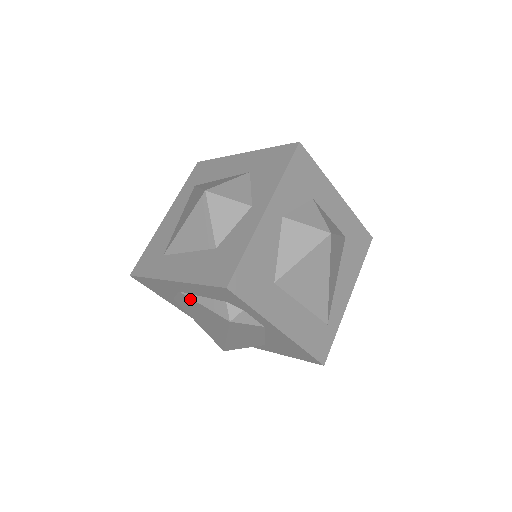
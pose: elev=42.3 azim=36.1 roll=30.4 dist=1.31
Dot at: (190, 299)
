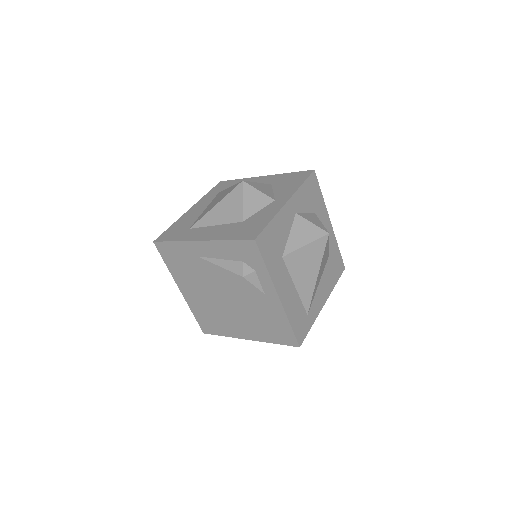
Dot at: (207, 263)
